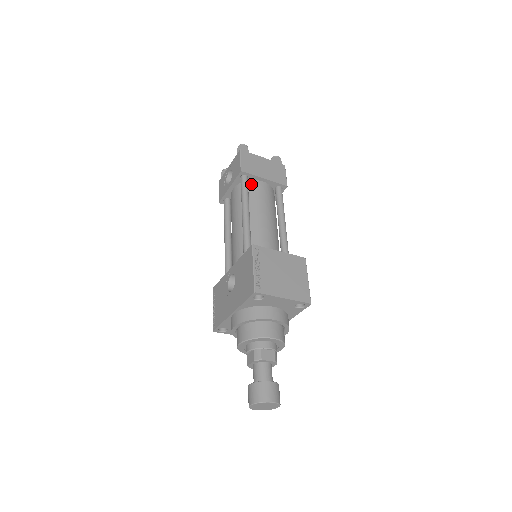
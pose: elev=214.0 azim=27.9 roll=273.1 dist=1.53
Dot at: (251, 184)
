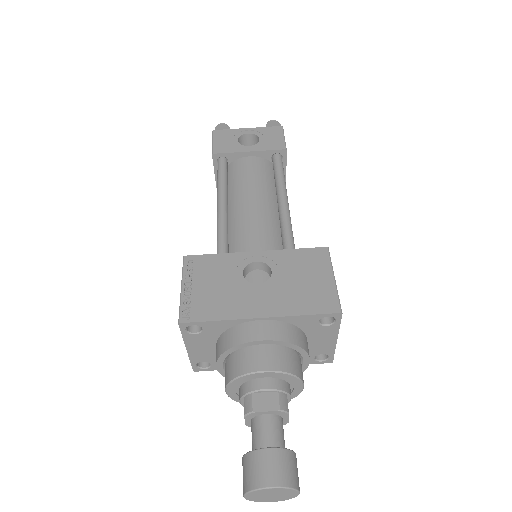
Dot at: occluded
